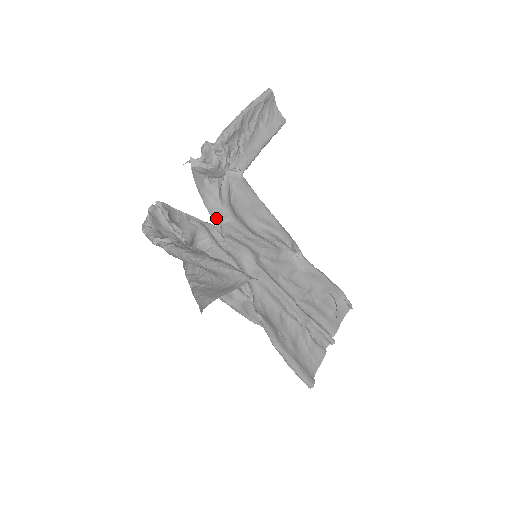
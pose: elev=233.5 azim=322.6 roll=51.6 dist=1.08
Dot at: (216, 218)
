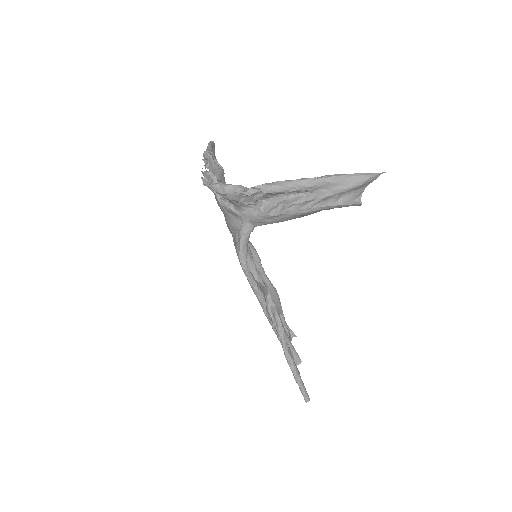
Dot at: occluded
